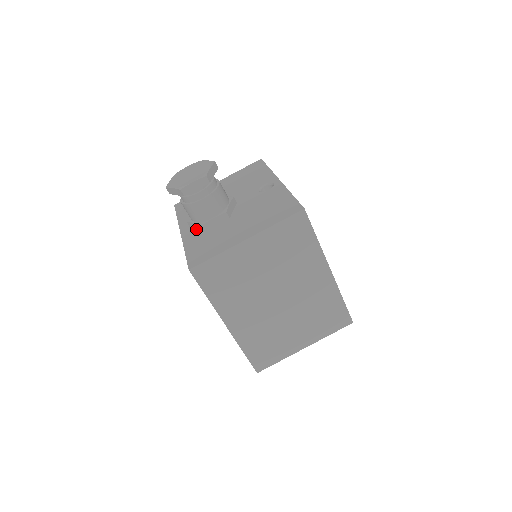
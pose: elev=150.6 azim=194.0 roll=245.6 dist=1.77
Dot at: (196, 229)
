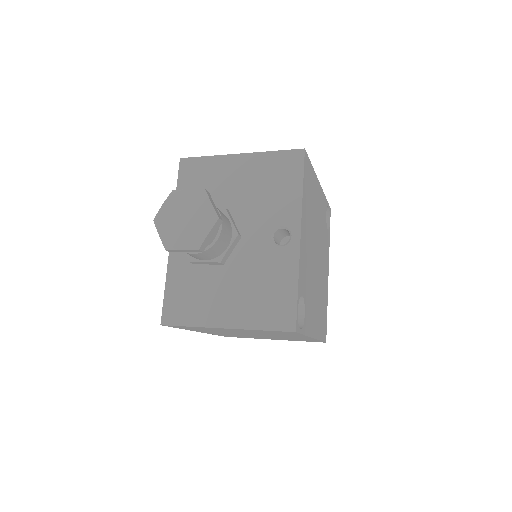
Dot at: occluded
